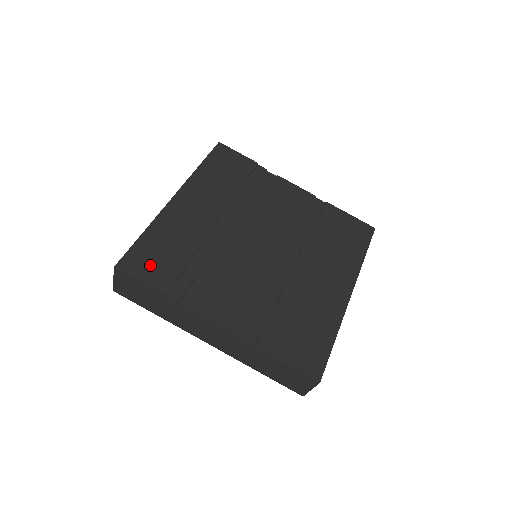
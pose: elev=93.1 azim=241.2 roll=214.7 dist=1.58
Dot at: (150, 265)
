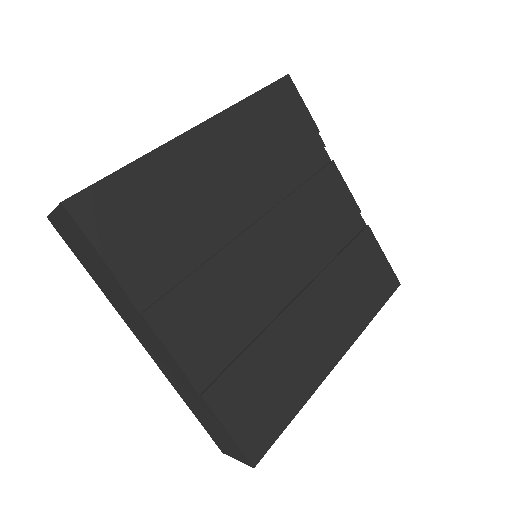
Dot at: (116, 221)
